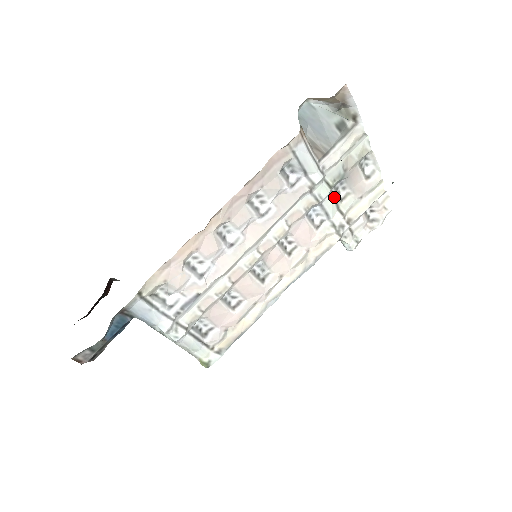
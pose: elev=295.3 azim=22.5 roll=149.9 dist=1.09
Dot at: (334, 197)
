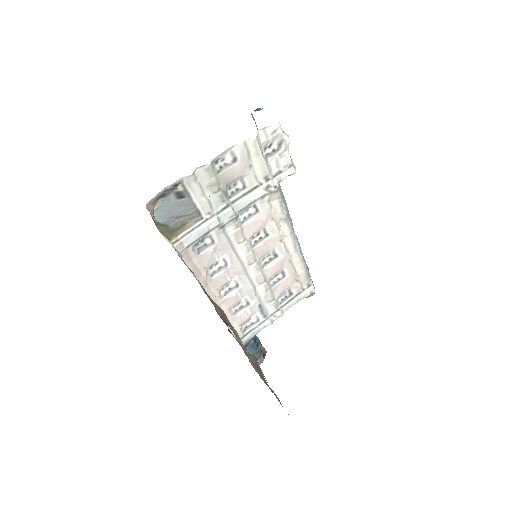
Dot at: (238, 198)
